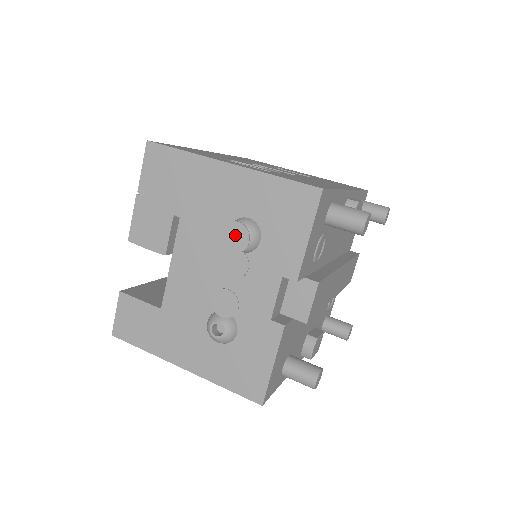
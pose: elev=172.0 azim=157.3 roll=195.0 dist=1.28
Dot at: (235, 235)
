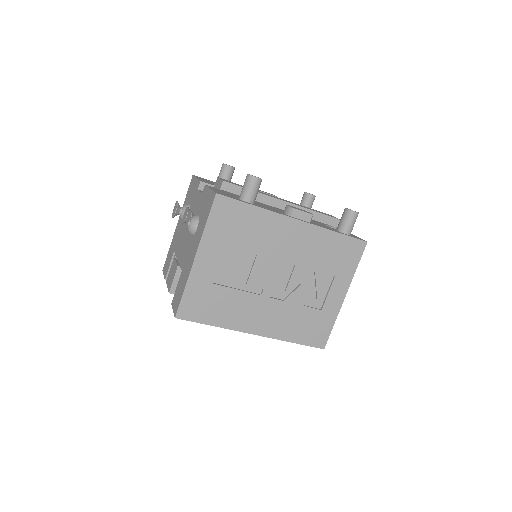
Dot at: (174, 209)
